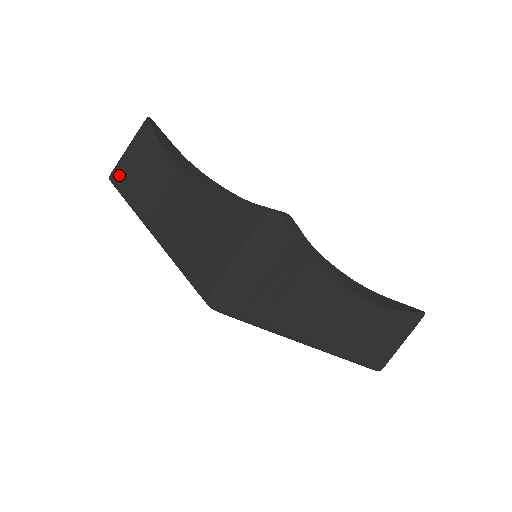
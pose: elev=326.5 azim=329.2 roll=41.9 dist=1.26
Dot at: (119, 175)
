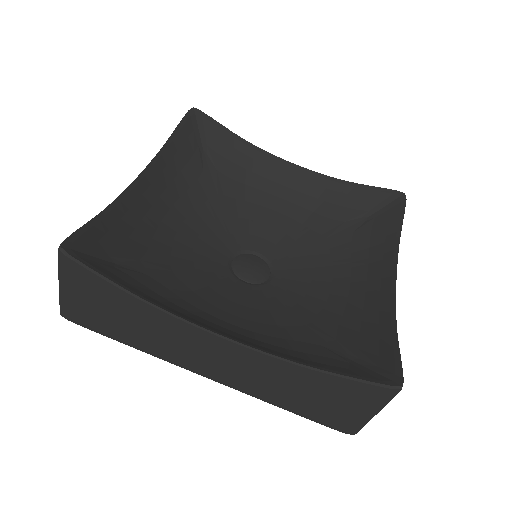
Dot at: (89, 322)
